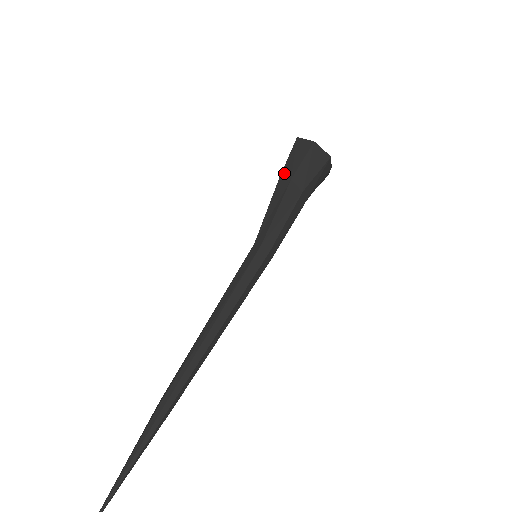
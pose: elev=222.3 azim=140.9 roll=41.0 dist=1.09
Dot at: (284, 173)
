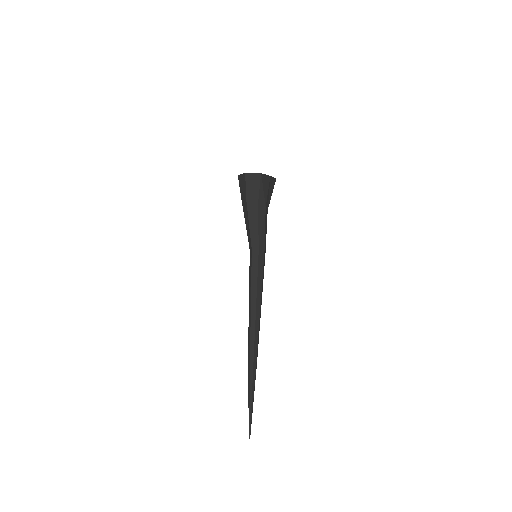
Dot at: (242, 200)
